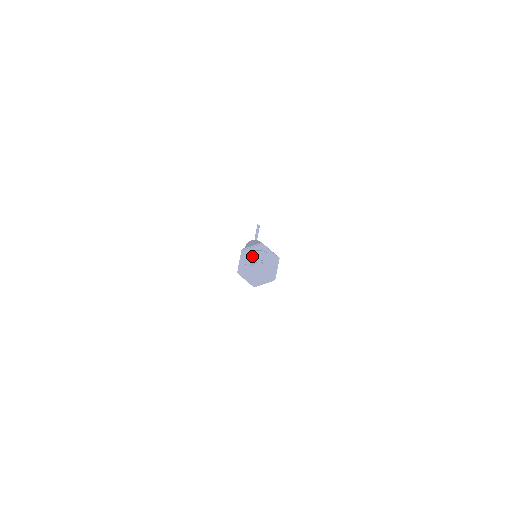
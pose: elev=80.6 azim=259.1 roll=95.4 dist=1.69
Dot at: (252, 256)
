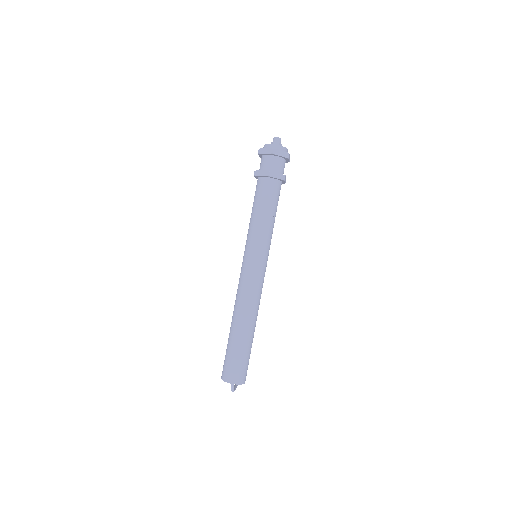
Dot at: occluded
